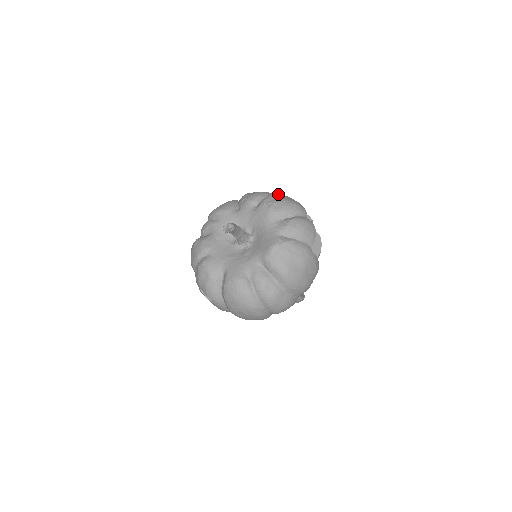
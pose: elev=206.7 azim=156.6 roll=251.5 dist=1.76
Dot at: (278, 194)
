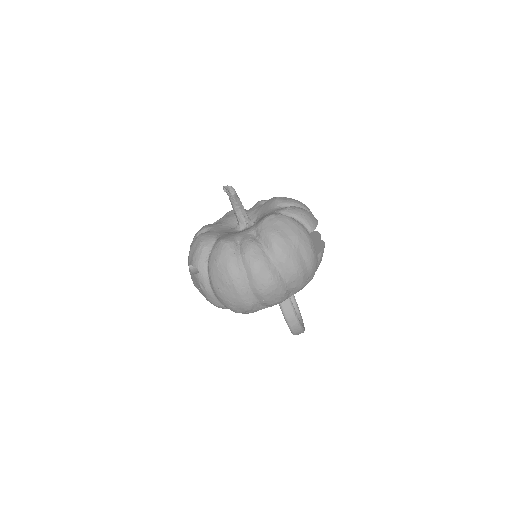
Dot at: occluded
